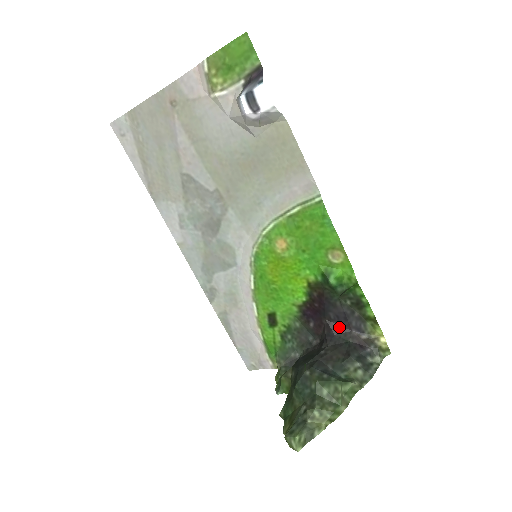
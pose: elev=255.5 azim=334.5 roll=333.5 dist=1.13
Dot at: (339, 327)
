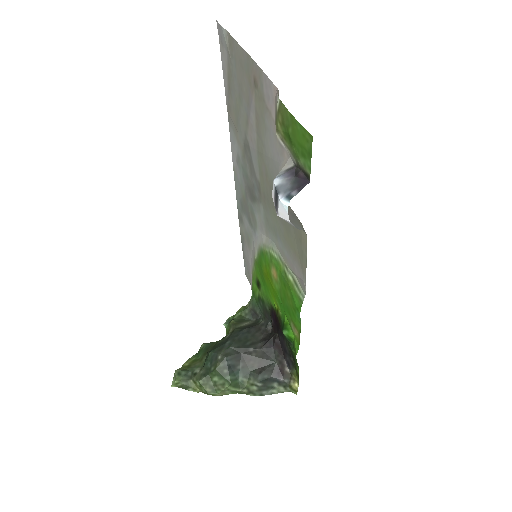
Dot at: (280, 347)
